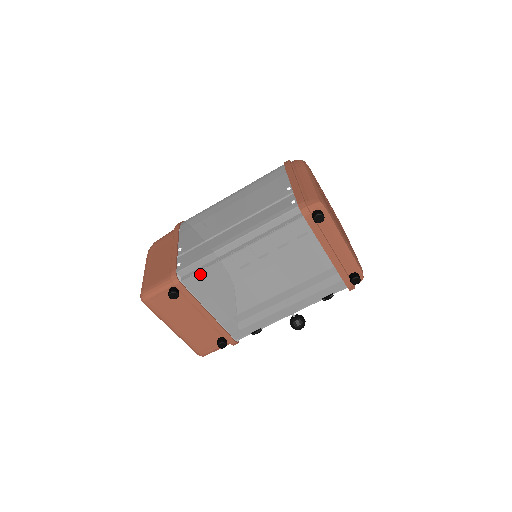
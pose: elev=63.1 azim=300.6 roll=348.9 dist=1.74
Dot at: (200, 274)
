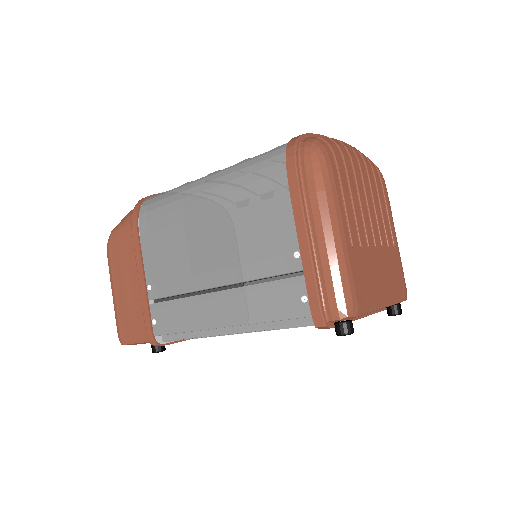
Dot at: (185, 339)
